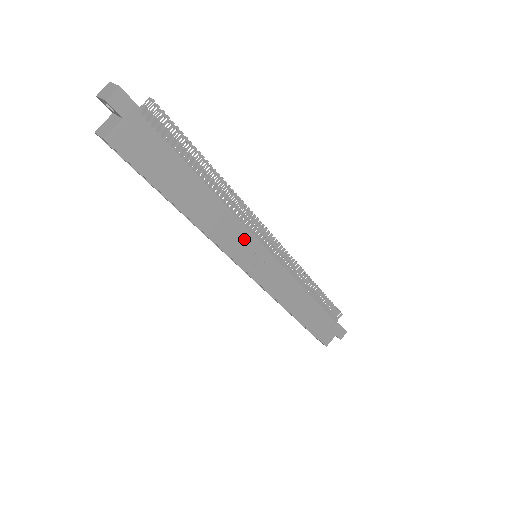
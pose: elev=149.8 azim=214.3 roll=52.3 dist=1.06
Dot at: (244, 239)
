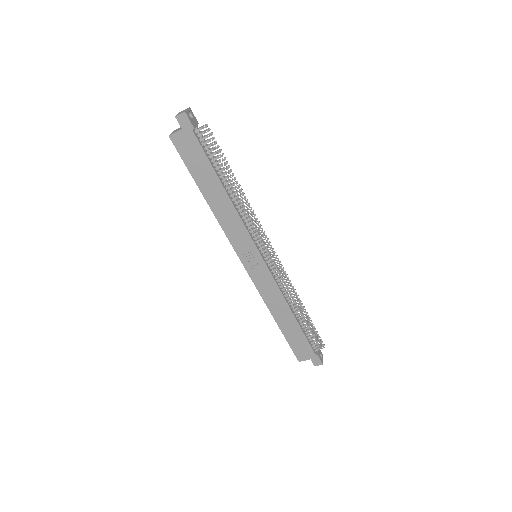
Dot at: (244, 238)
